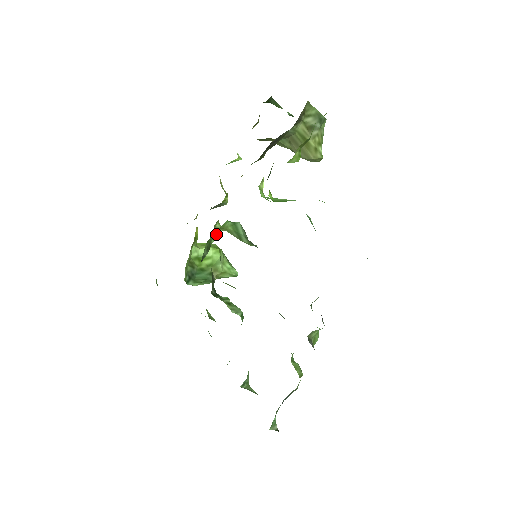
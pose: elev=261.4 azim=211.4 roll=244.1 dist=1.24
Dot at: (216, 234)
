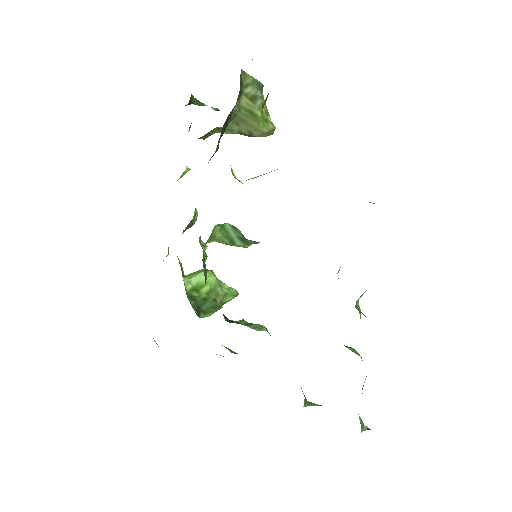
Dot at: occluded
